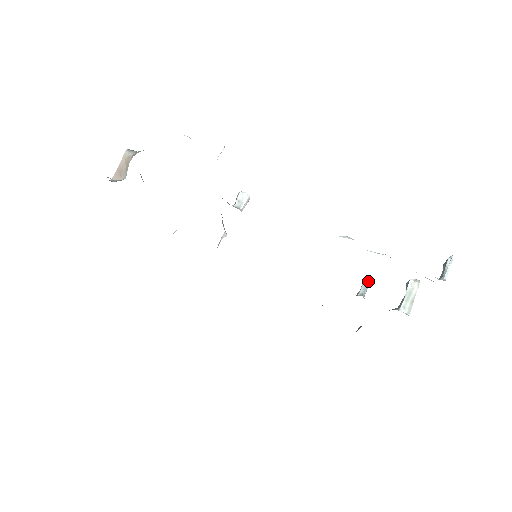
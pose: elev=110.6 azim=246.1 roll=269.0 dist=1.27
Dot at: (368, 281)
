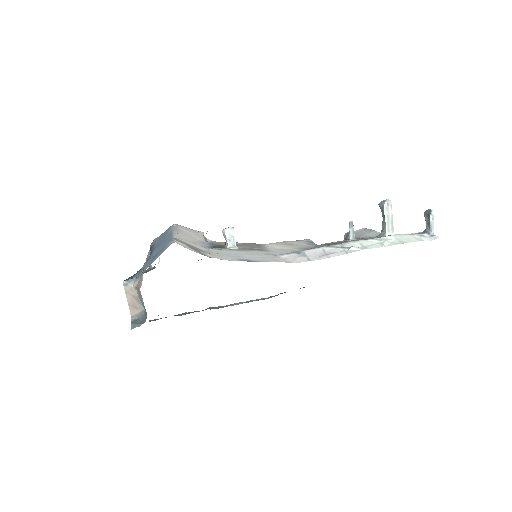
Dot at: occluded
